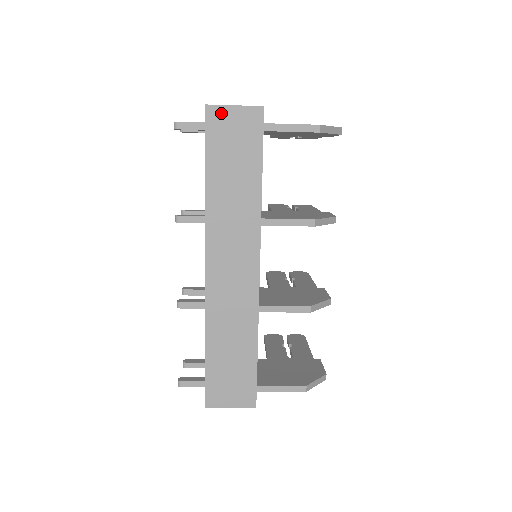
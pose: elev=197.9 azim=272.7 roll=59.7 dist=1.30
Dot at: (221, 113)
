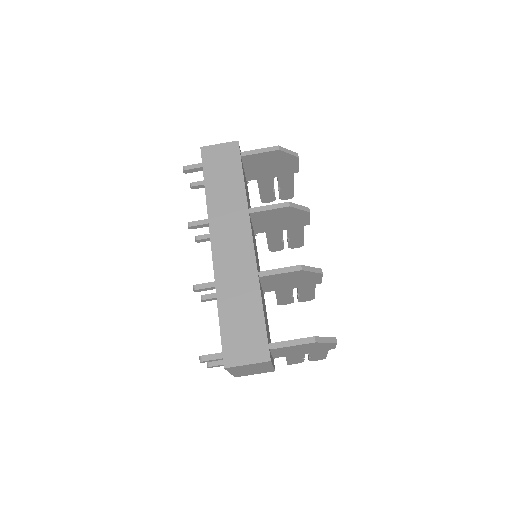
Dot at: (211, 149)
